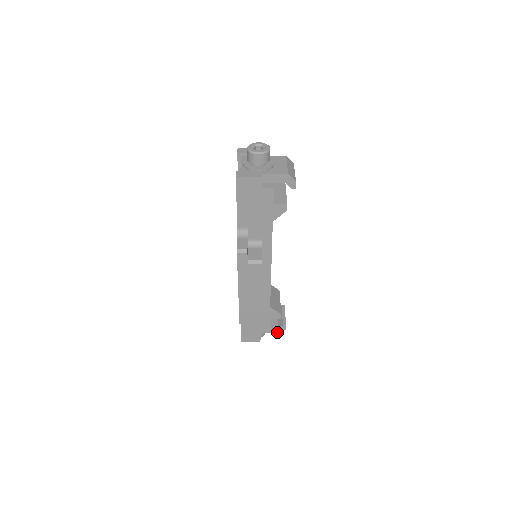
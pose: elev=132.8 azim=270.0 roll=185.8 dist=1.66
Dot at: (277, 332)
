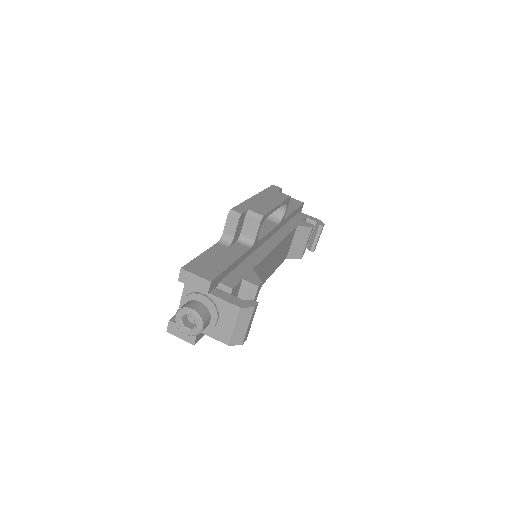
Dot at: occluded
